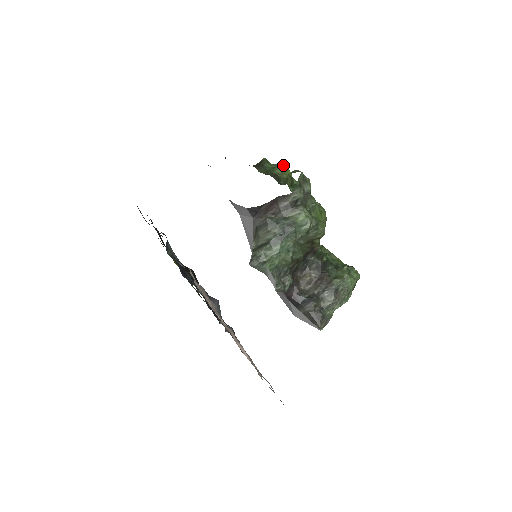
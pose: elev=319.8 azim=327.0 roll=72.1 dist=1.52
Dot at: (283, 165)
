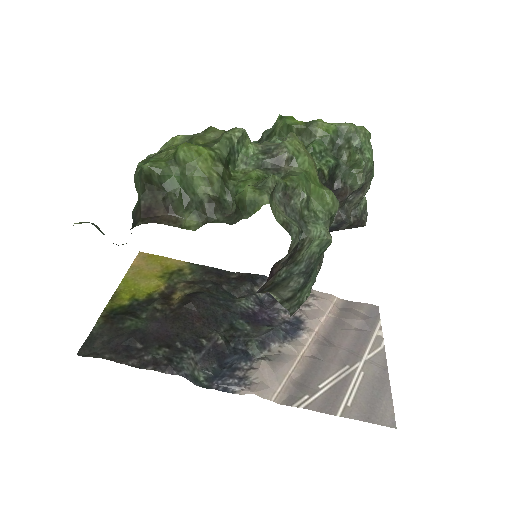
Dot at: (188, 156)
